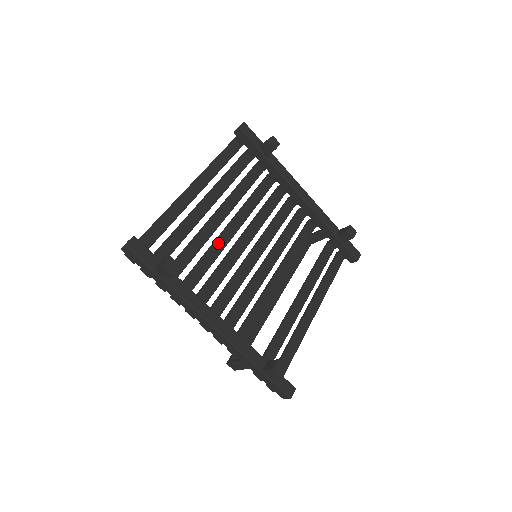
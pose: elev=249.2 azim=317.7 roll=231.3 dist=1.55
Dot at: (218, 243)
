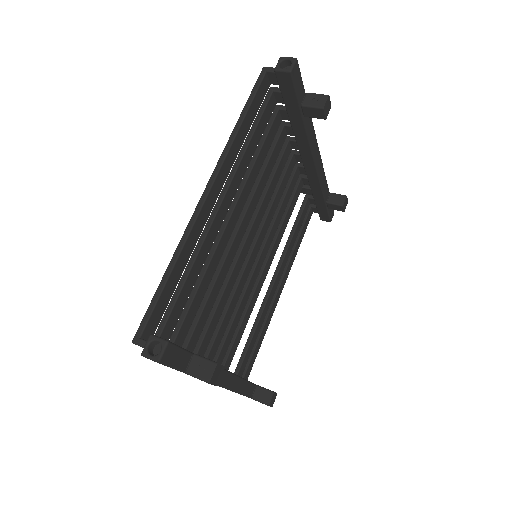
Dot at: (227, 260)
